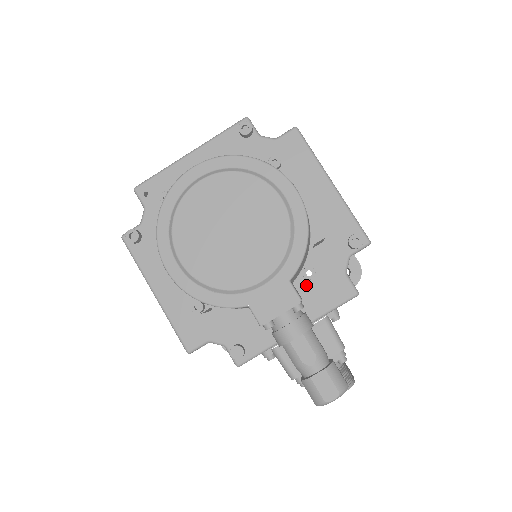
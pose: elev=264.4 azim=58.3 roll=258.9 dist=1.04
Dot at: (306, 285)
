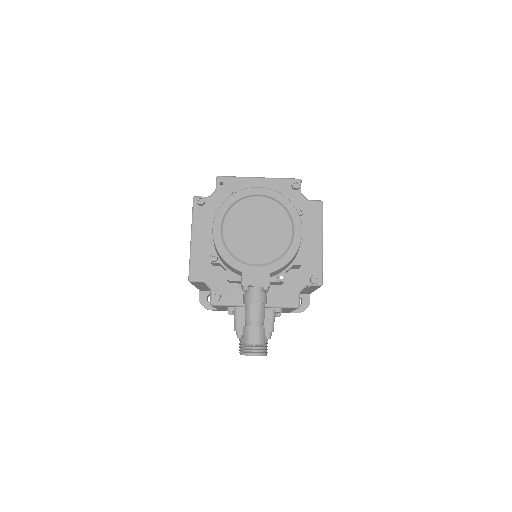
Dot at: (275, 285)
